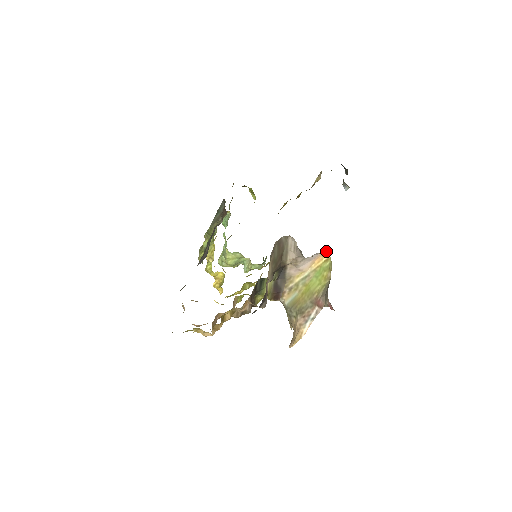
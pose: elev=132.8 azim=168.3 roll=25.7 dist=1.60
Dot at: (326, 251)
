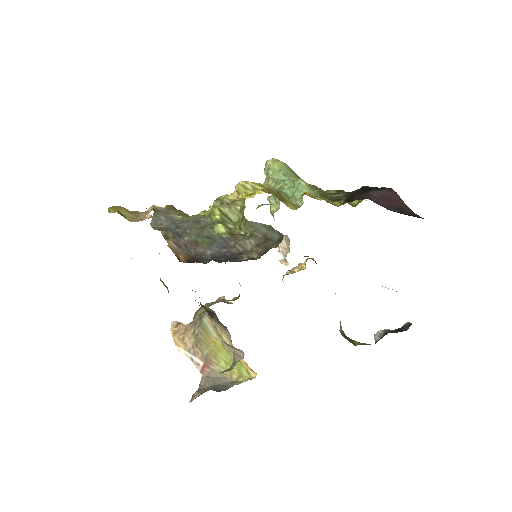
Dot at: (256, 373)
